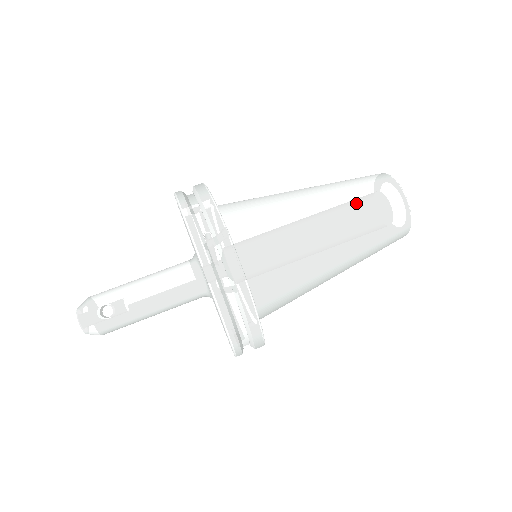
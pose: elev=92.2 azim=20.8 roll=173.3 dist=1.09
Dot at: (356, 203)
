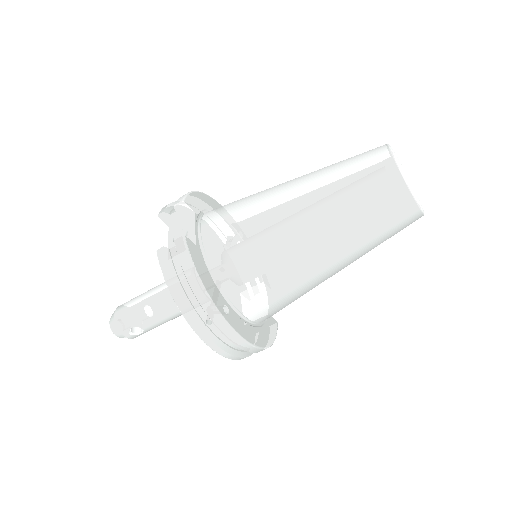
Dot at: (359, 230)
